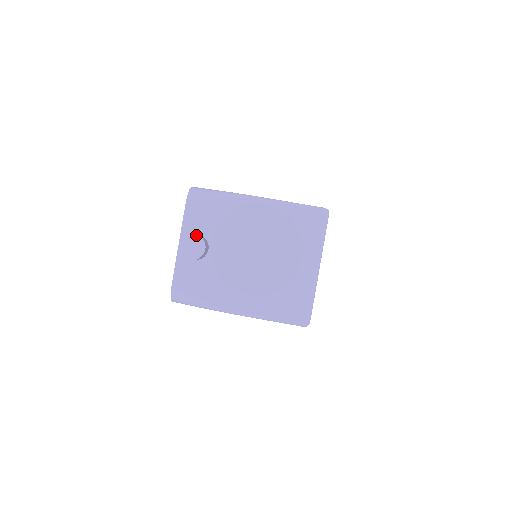
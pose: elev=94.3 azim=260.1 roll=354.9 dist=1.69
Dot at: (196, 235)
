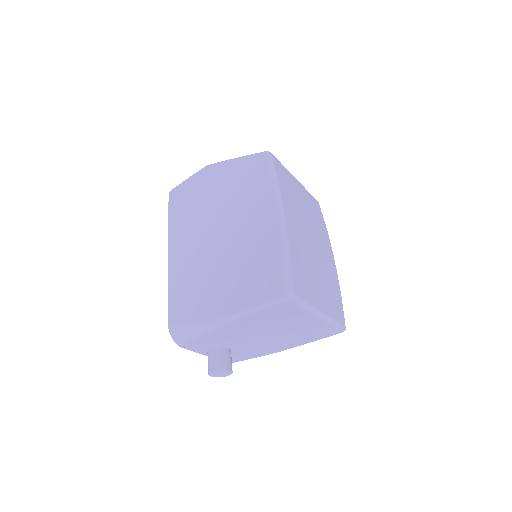
Dot at: (215, 371)
